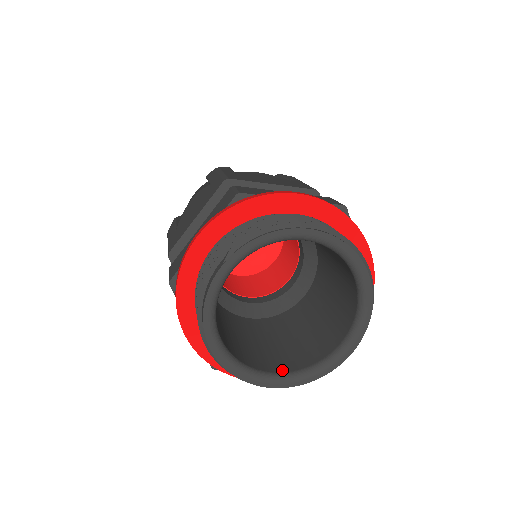
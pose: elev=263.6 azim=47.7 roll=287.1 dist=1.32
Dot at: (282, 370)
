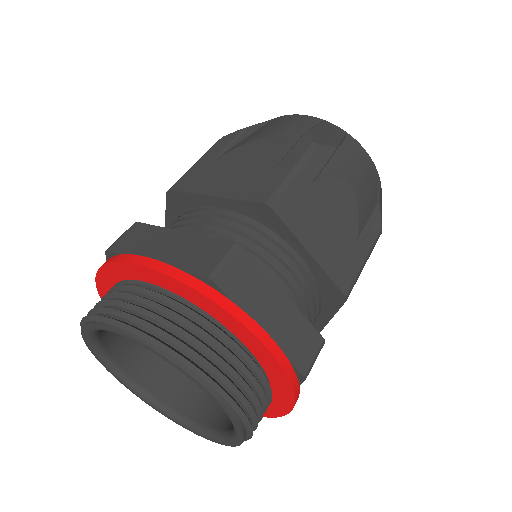
Dot at: (200, 418)
